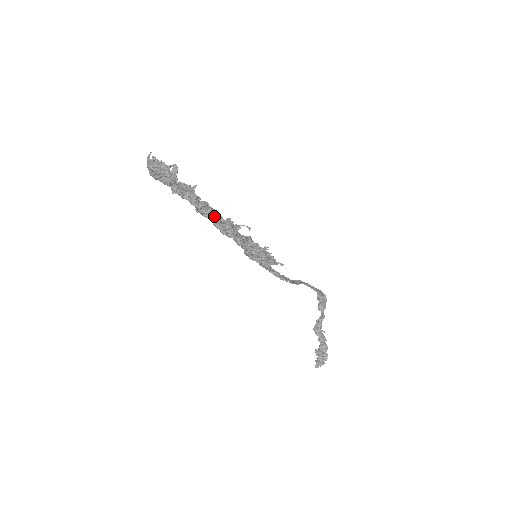
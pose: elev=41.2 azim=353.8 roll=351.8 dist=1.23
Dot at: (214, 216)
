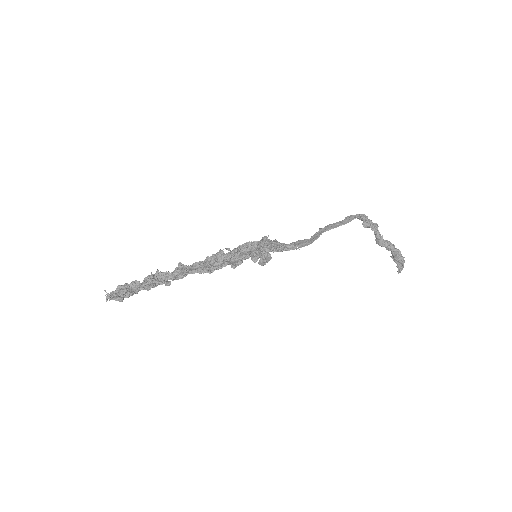
Dot at: (190, 272)
